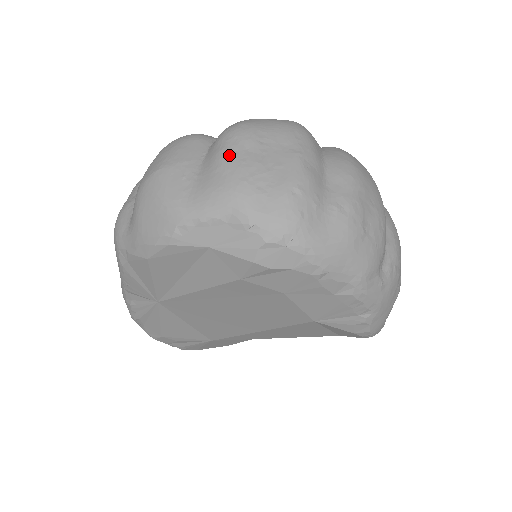
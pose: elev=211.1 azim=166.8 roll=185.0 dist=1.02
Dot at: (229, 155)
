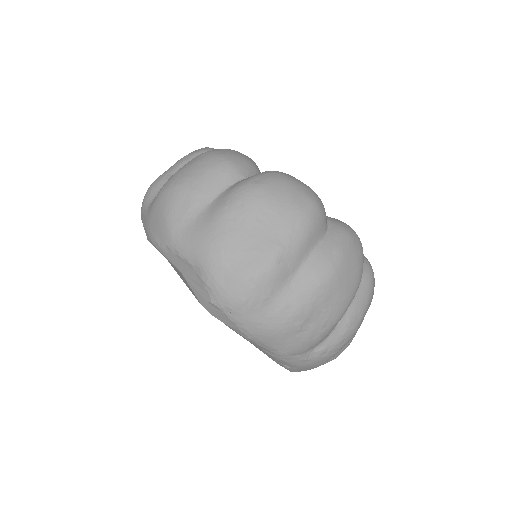
Dot at: (226, 217)
